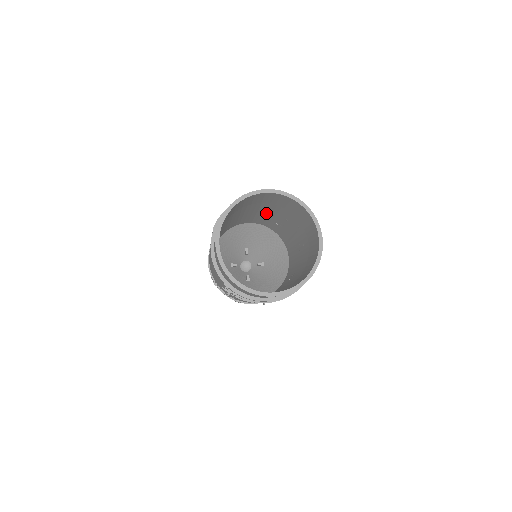
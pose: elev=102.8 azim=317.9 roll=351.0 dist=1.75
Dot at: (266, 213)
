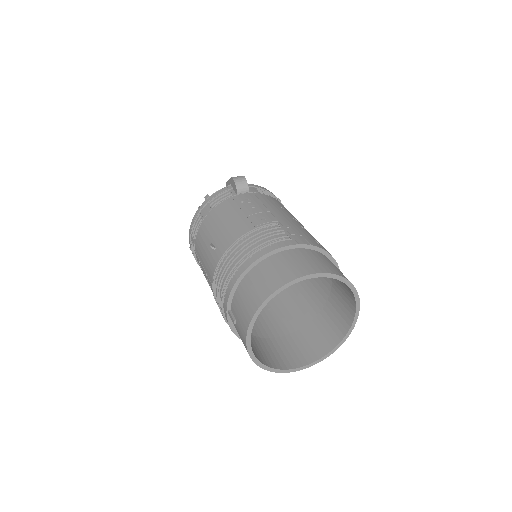
Dot at: occluded
